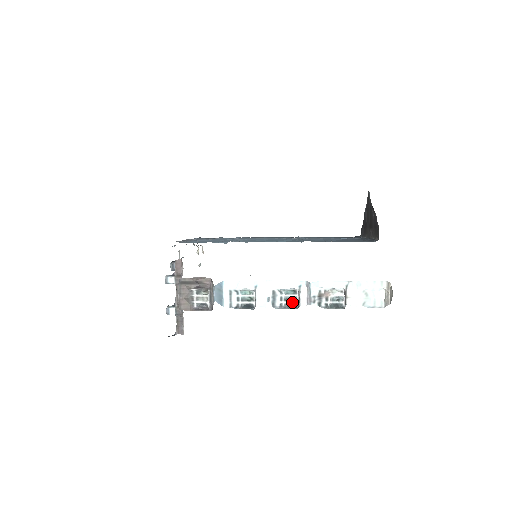
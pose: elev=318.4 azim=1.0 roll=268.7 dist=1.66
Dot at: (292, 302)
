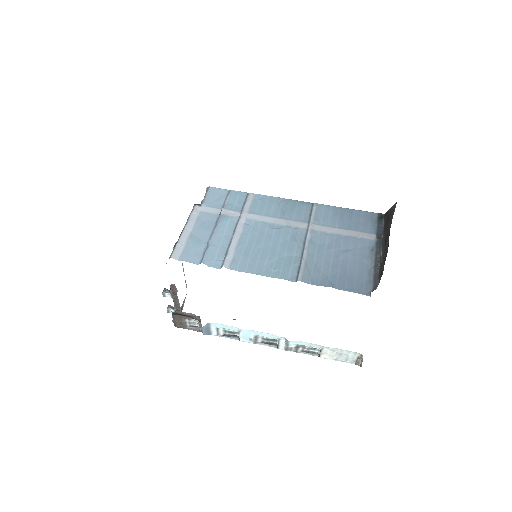
Dot at: (273, 342)
